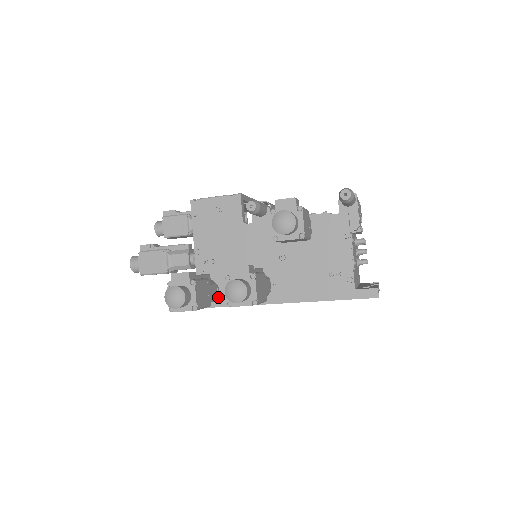
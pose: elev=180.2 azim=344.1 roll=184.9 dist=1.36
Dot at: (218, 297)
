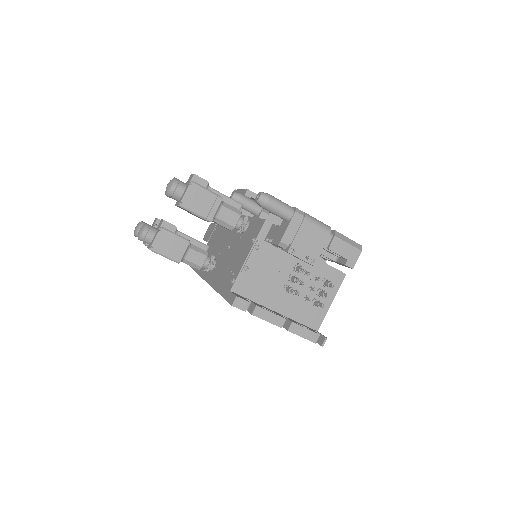
Dot at: occluded
